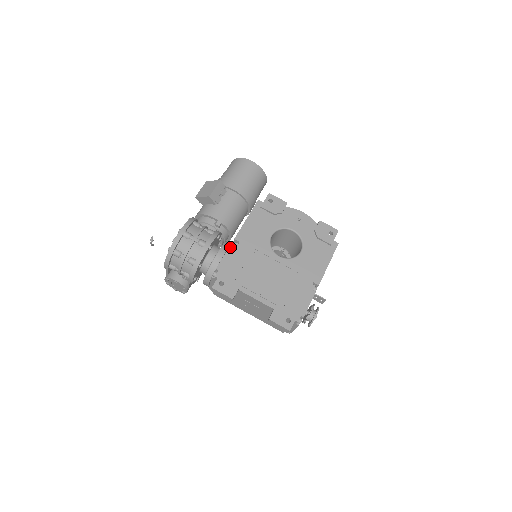
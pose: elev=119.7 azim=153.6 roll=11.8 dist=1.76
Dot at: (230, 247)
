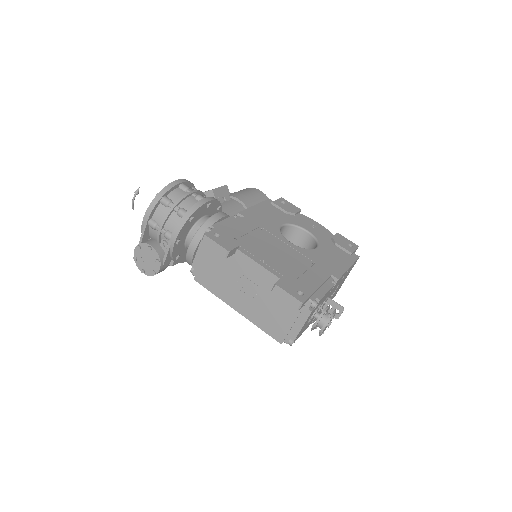
Dot at: (232, 217)
